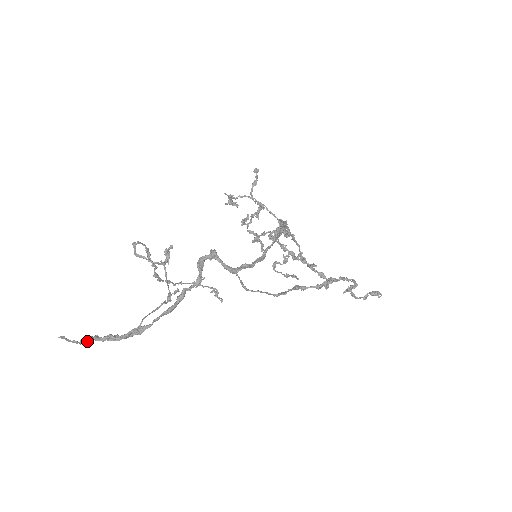
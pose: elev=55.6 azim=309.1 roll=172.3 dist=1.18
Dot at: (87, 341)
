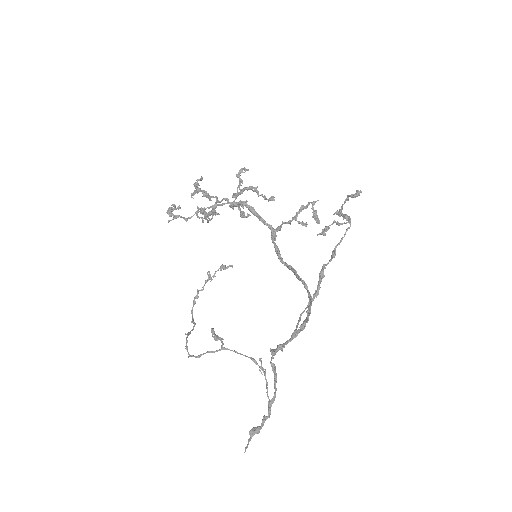
Dot at: occluded
